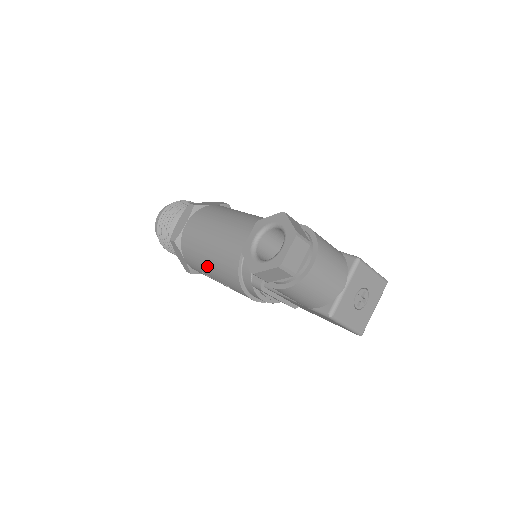
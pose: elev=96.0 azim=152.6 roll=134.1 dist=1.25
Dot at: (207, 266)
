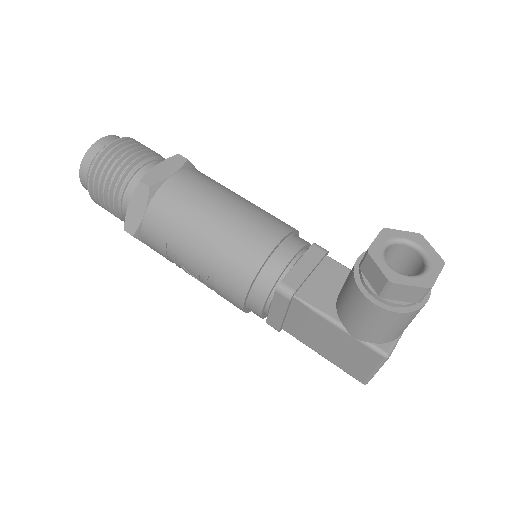
Dot at: (197, 239)
